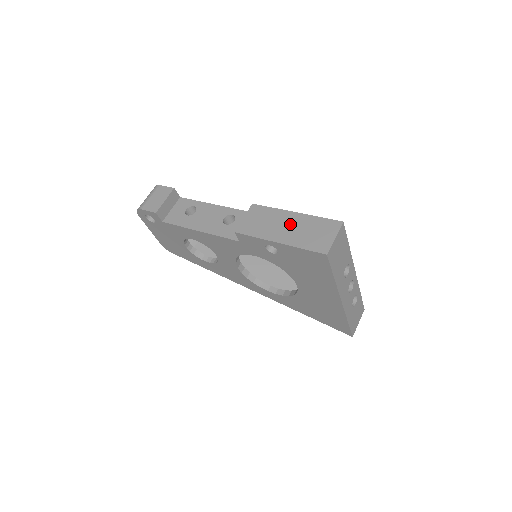
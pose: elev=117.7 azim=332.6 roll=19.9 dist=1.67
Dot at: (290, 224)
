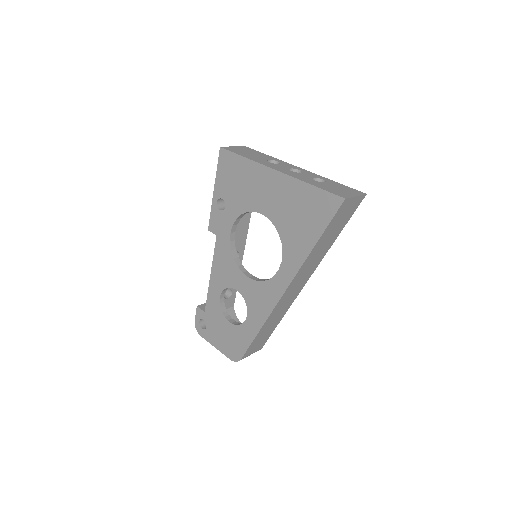
Dot at: occluded
